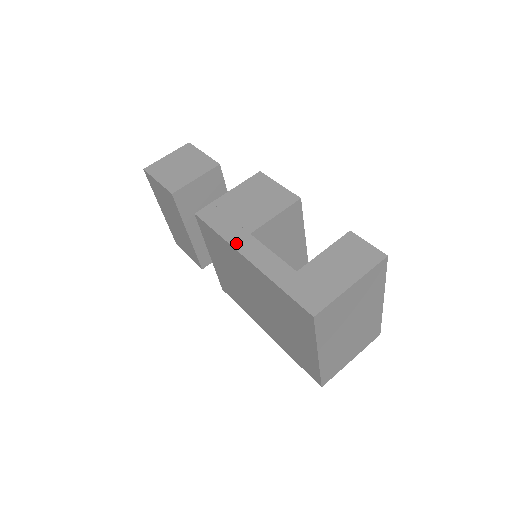
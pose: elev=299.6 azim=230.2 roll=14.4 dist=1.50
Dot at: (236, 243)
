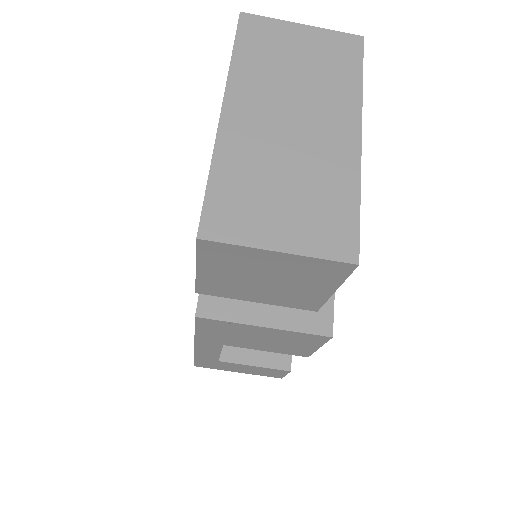
Dot at: (201, 342)
